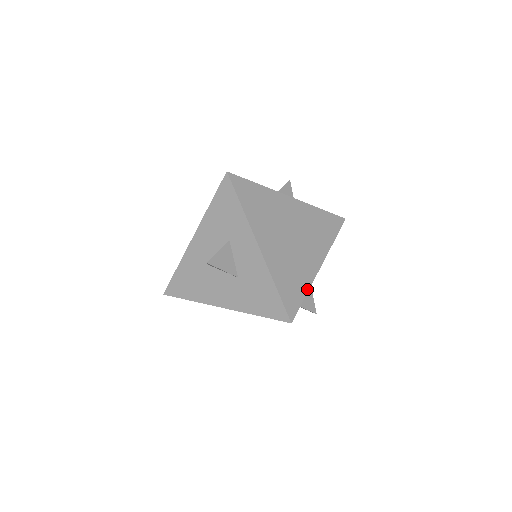
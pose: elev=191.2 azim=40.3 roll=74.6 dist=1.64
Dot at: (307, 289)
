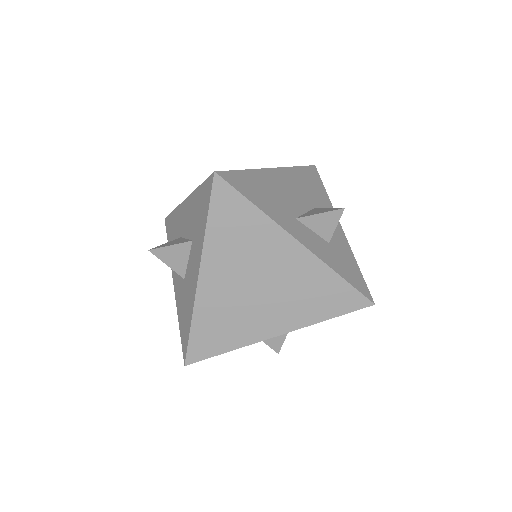
Dot at: (234, 348)
